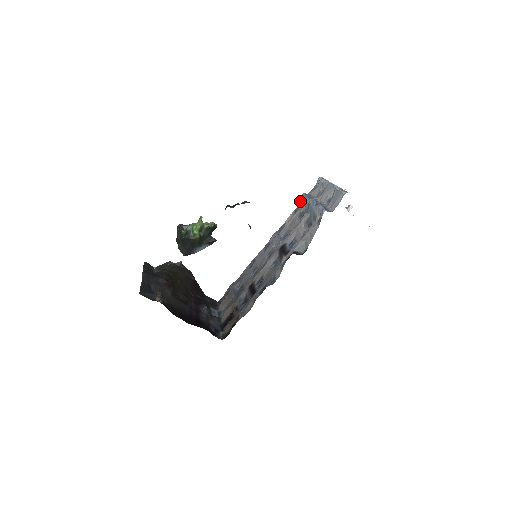
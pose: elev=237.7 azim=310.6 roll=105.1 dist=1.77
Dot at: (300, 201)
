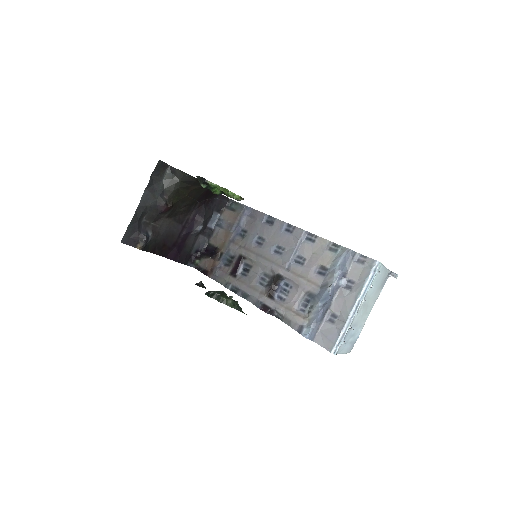
Dot at: (343, 249)
